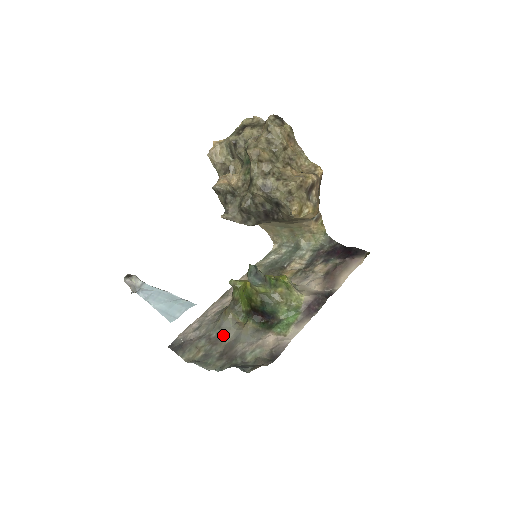
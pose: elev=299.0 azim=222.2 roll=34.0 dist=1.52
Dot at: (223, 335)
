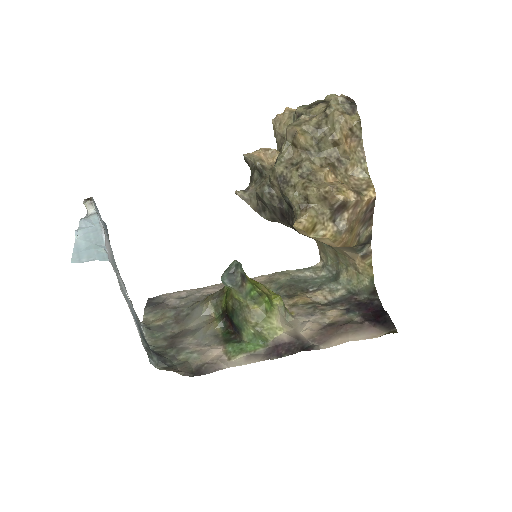
Dot at: (189, 319)
